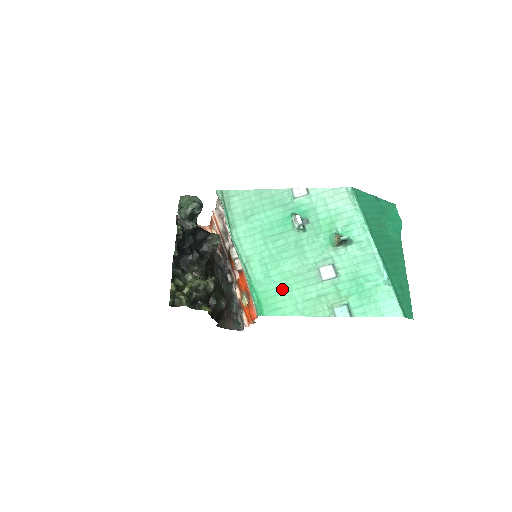
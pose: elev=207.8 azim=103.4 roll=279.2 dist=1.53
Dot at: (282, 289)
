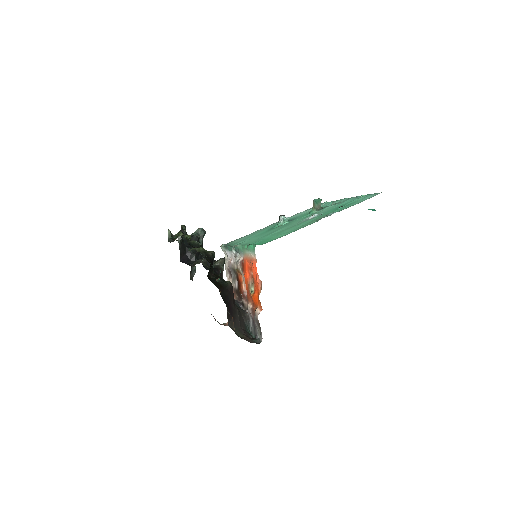
Dot at: occluded
